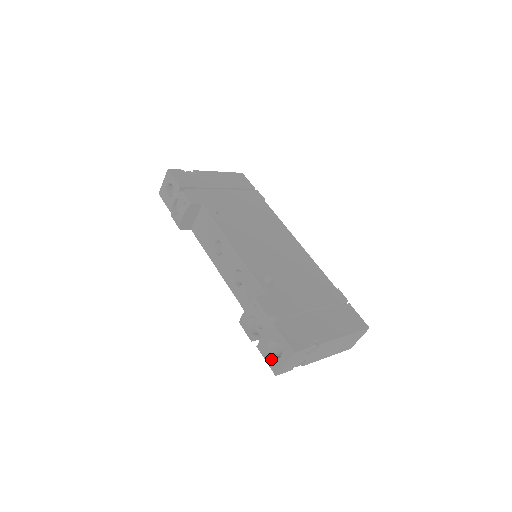
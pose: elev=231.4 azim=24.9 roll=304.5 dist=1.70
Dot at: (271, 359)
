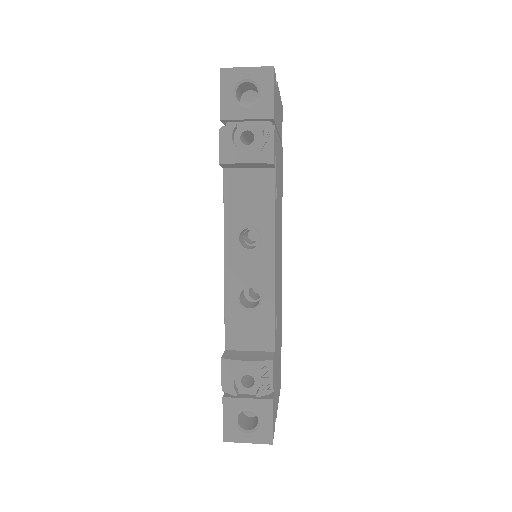
Dot at: (233, 425)
